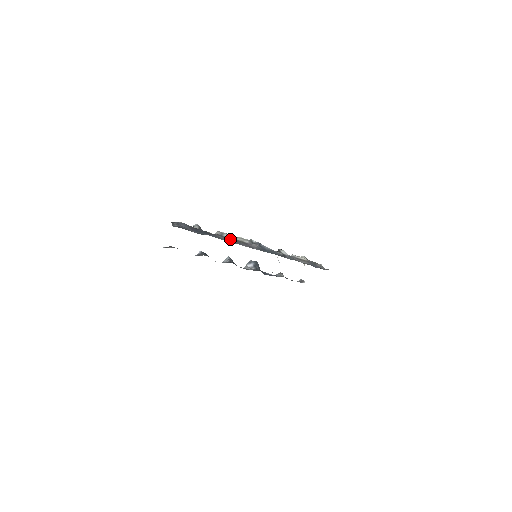
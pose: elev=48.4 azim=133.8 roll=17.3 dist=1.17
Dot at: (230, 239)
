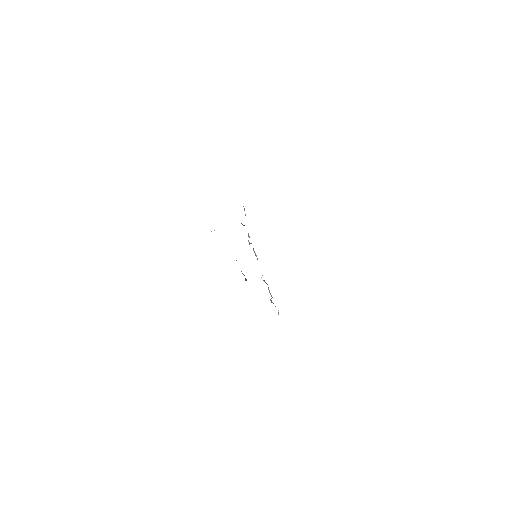
Dot at: occluded
